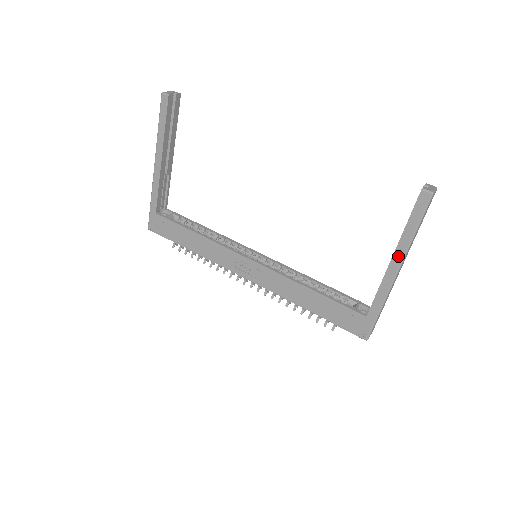
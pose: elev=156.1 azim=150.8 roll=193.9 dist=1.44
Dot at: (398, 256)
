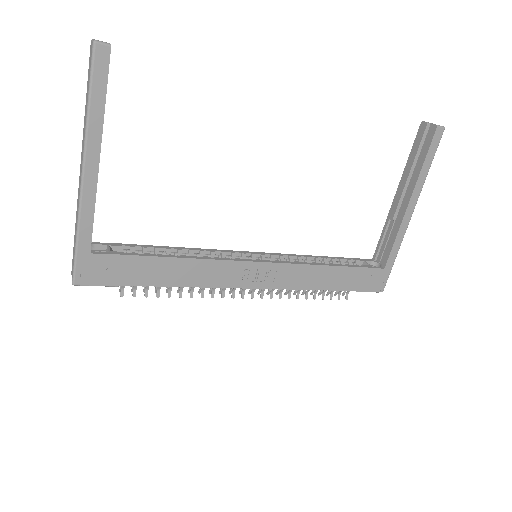
Dot at: (415, 197)
